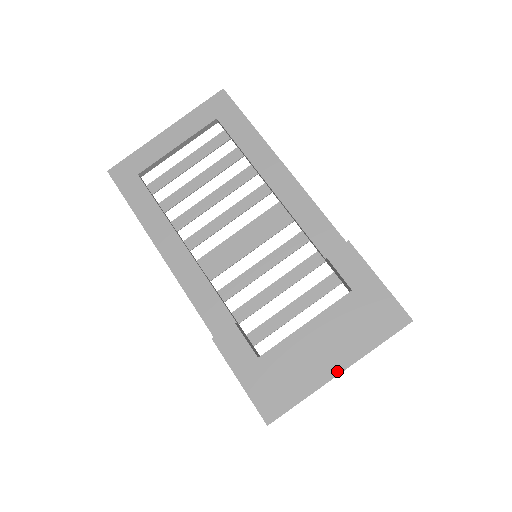
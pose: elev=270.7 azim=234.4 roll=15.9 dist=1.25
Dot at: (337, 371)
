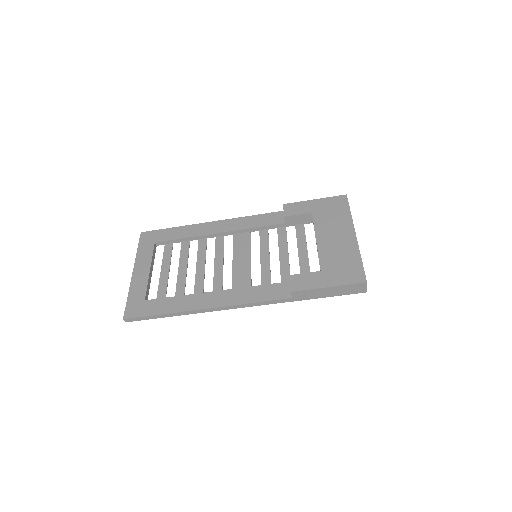
Dot at: (354, 235)
